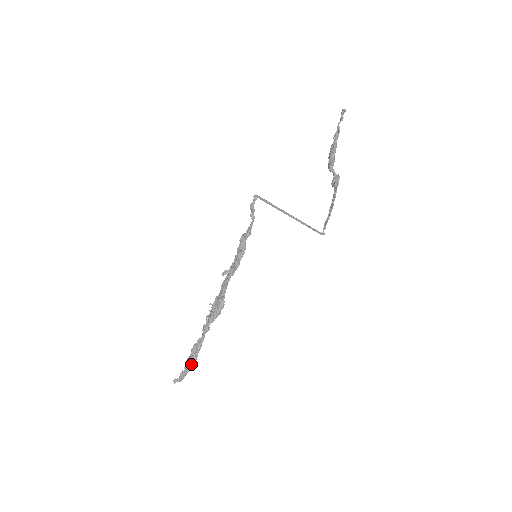
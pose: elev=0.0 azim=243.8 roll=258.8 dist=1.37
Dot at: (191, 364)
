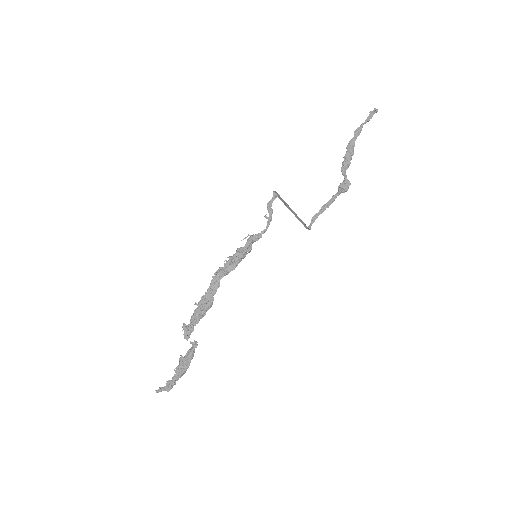
Dot at: (182, 374)
